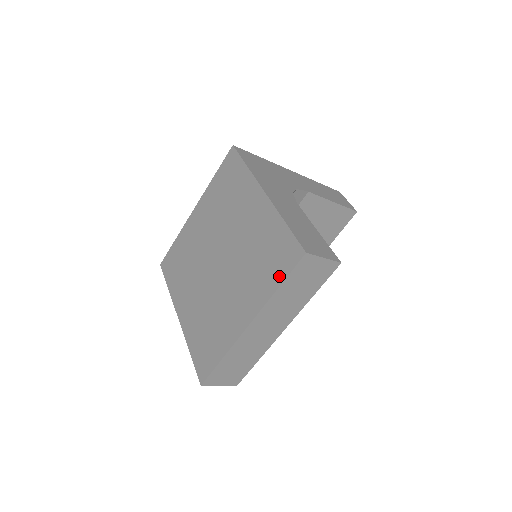
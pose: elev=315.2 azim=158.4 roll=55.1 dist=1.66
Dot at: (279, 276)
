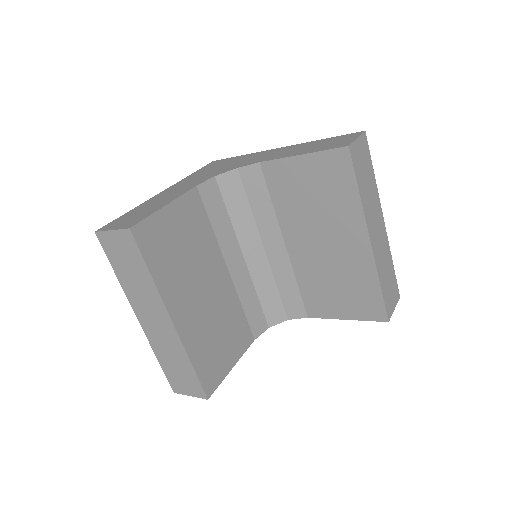
Dot at: occluded
